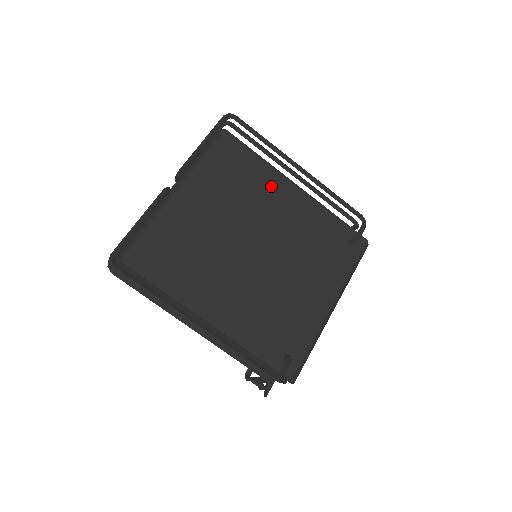
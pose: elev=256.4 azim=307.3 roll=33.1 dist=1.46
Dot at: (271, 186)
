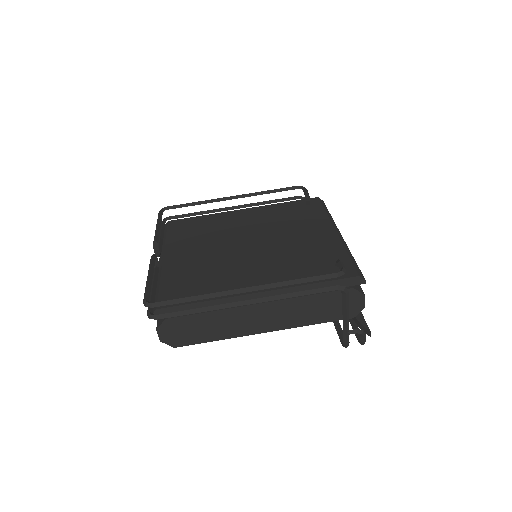
Dot at: (225, 220)
